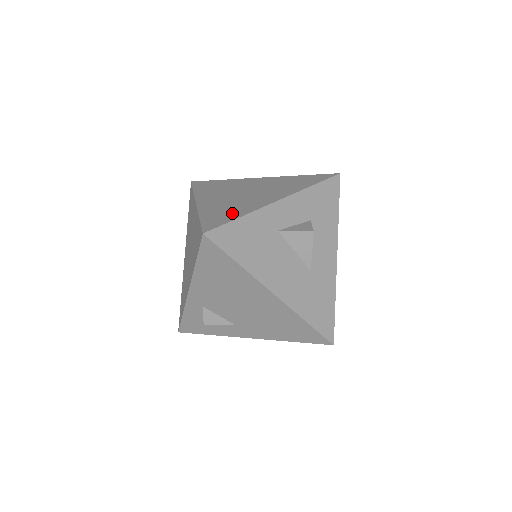
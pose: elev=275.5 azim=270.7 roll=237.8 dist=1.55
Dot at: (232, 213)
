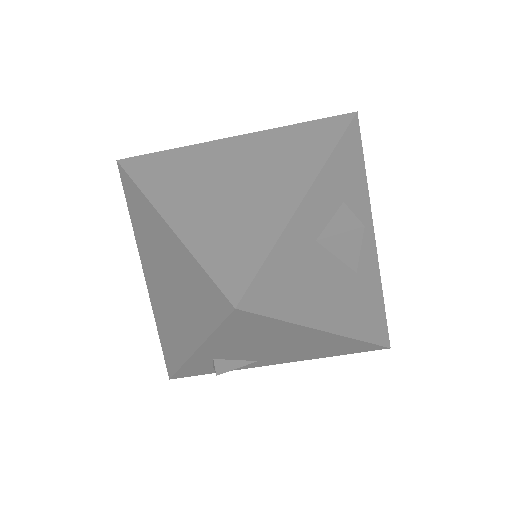
Dot at: (250, 240)
